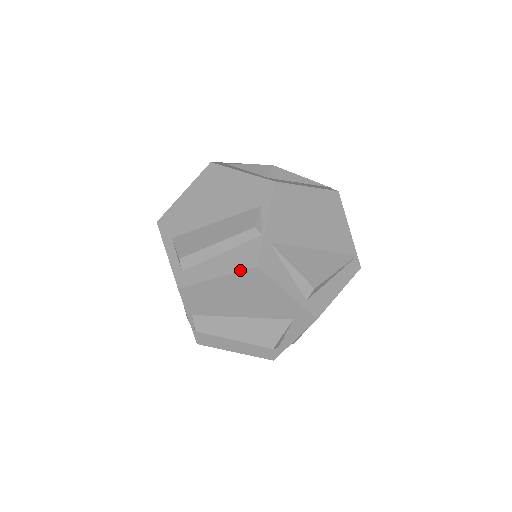
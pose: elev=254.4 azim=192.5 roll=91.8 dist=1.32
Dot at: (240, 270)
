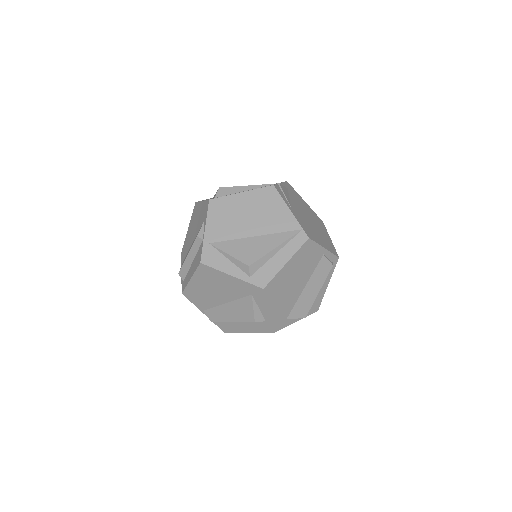
Dot at: (196, 269)
